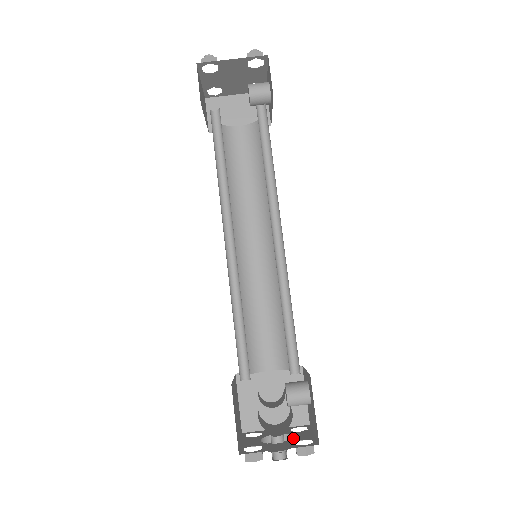
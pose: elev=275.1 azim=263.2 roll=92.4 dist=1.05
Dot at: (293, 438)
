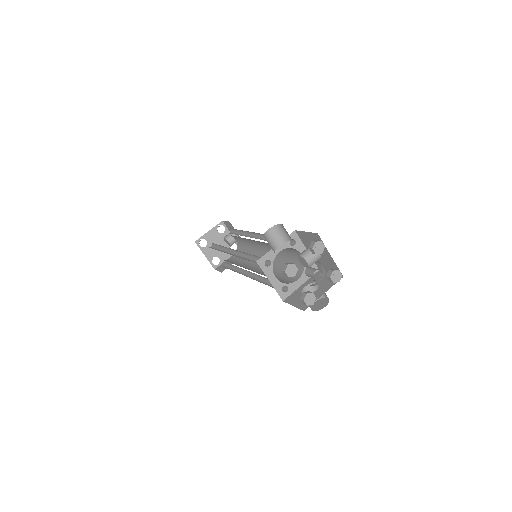
Dot at: occluded
